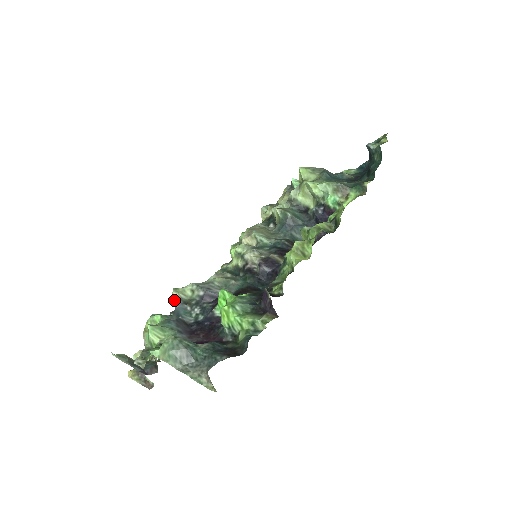
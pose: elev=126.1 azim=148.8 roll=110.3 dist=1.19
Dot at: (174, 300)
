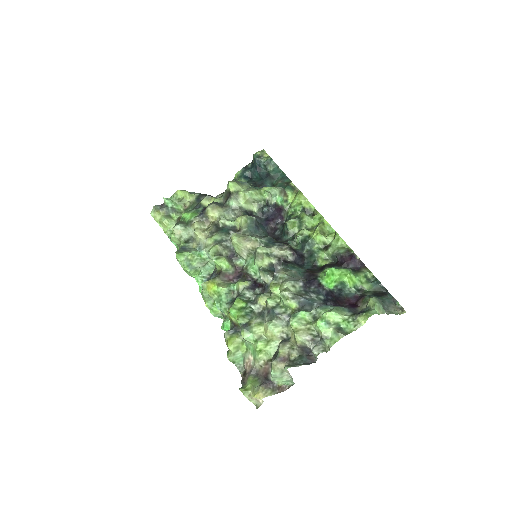
Dot at: (296, 297)
